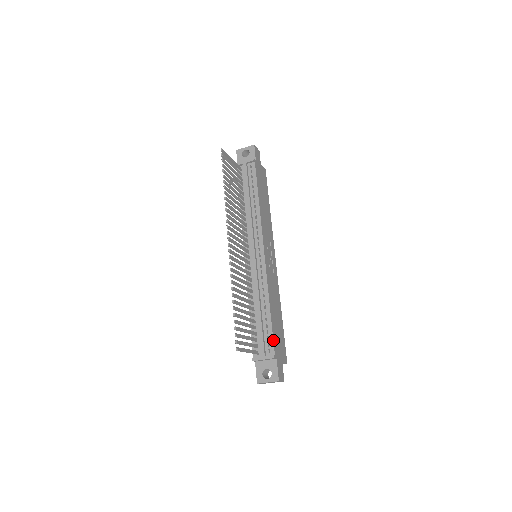
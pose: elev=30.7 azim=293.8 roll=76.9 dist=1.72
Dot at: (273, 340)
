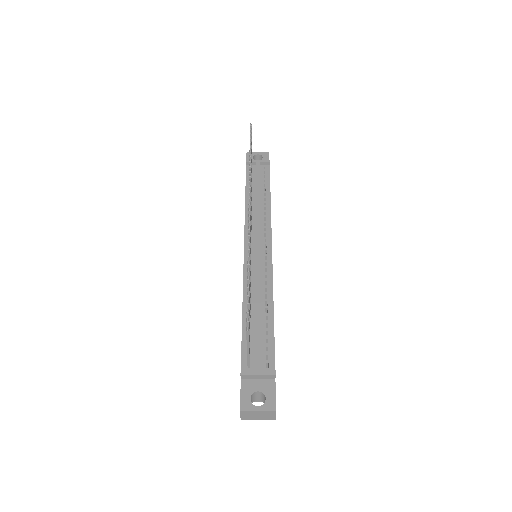
Dot at: (274, 352)
